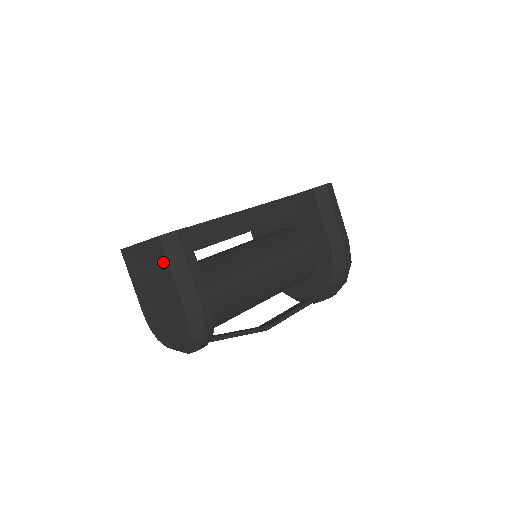
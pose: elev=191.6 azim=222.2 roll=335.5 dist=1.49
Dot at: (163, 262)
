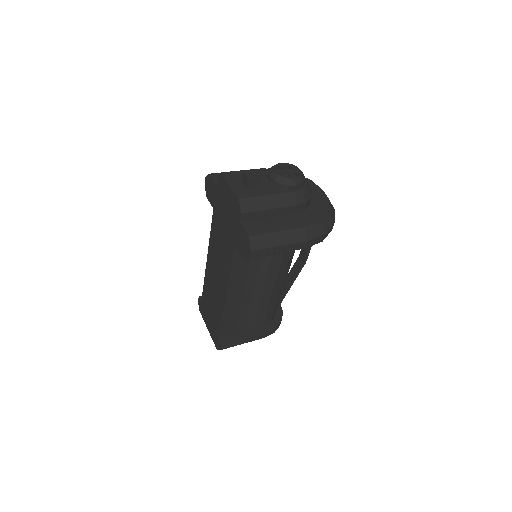
Dot at: occluded
